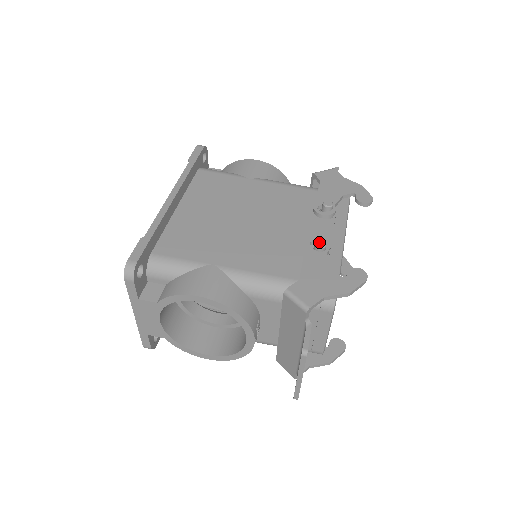
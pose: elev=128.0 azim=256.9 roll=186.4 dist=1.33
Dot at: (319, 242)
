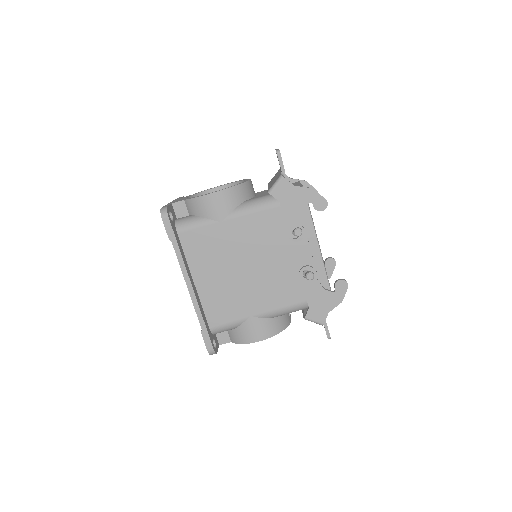
Dot at: (309, 276)
